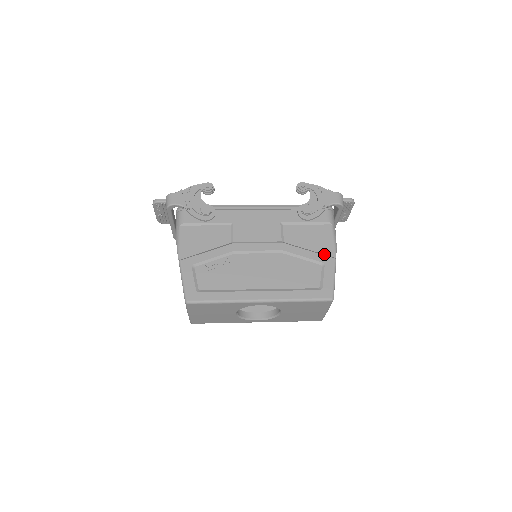
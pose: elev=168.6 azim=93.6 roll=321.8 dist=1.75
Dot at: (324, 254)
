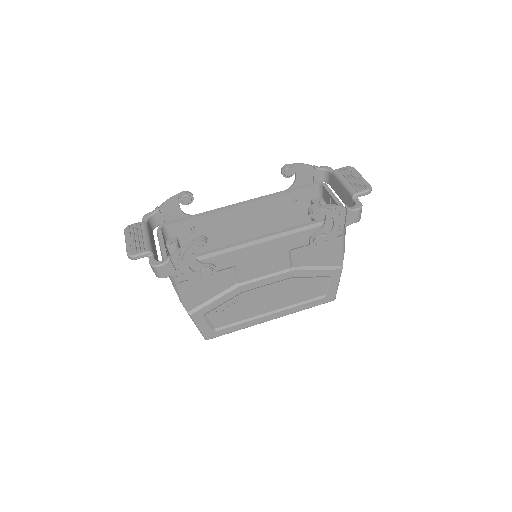
Dot at: (331, 266)
